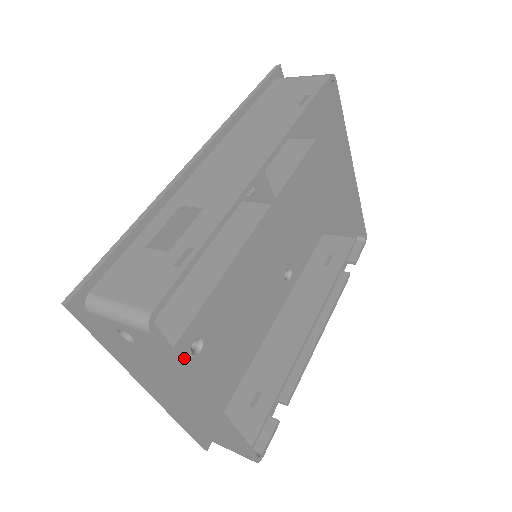
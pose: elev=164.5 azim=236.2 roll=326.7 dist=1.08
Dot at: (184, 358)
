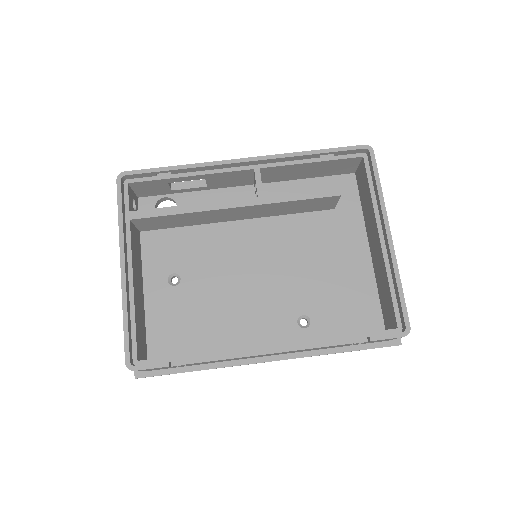
Dot at: (160, 276)
